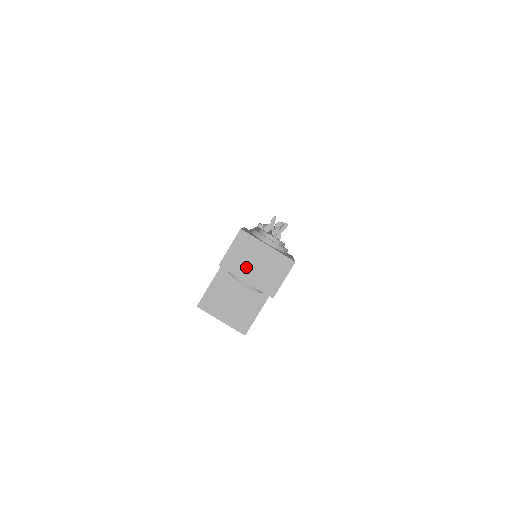
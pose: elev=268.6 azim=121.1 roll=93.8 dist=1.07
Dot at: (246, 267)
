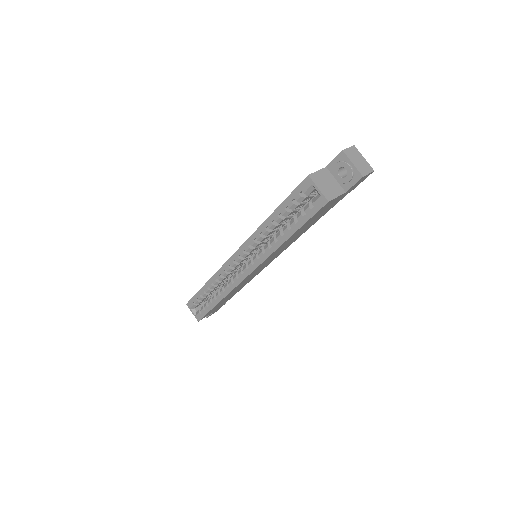
Dot at: (354, 159)
